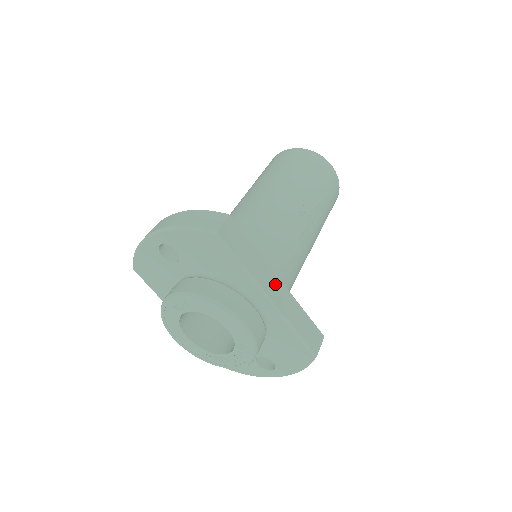
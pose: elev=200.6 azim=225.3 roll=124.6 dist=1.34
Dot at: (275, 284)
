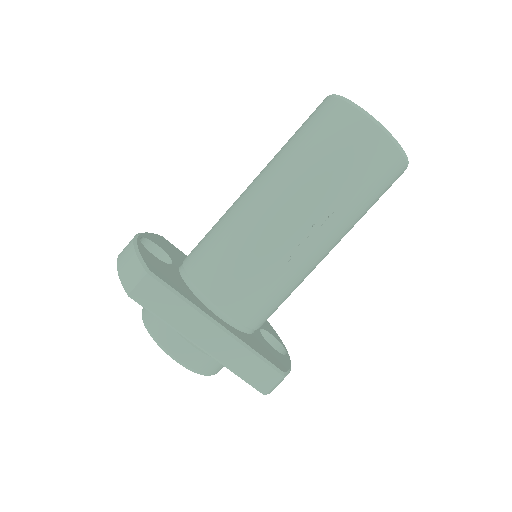
Dot at: (210, 333)
